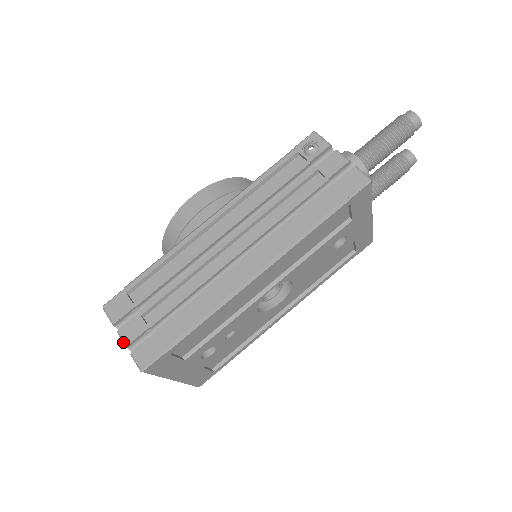
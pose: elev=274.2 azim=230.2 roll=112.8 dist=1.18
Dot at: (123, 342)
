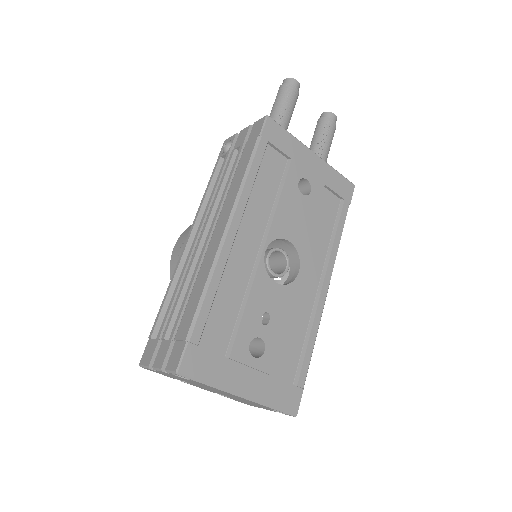
Dot at: (158, 370)
